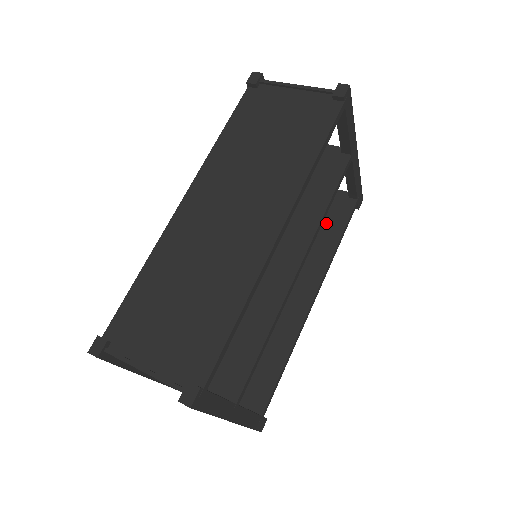
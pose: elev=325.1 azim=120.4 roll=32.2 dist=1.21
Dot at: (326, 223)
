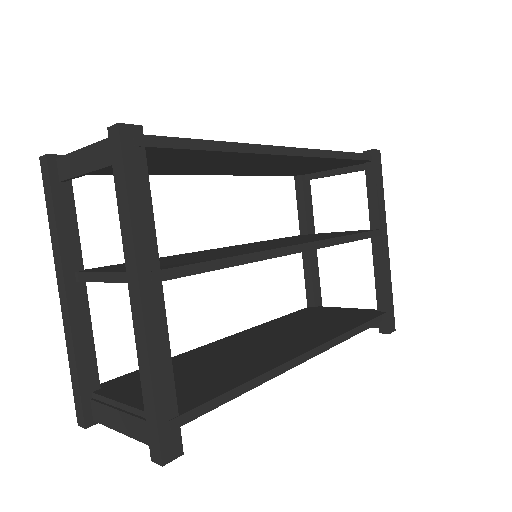
Dot at: (346, 319)
